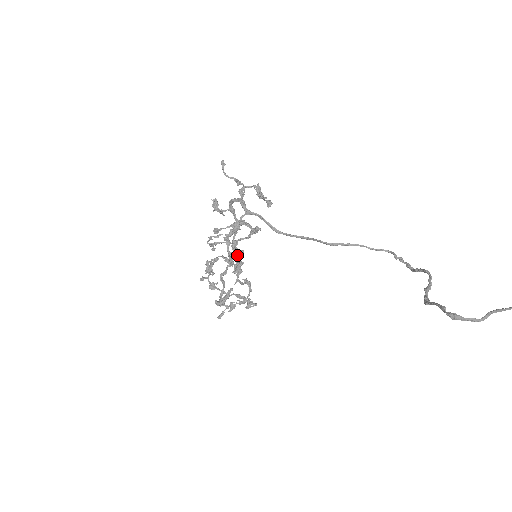
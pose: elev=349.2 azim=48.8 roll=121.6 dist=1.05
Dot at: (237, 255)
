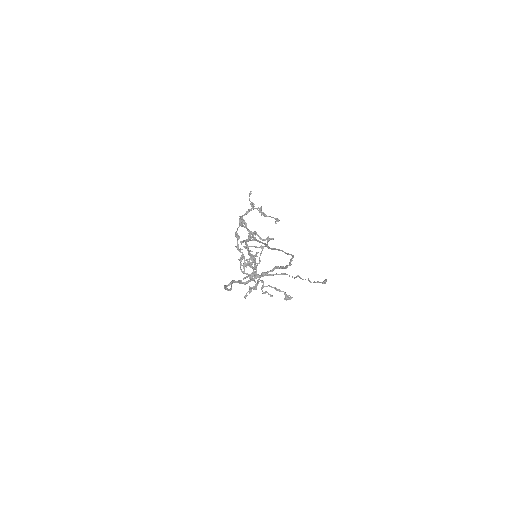
Dot at: (242, 254)
